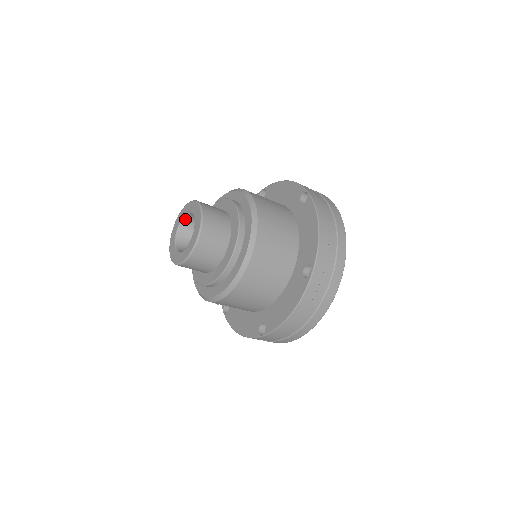
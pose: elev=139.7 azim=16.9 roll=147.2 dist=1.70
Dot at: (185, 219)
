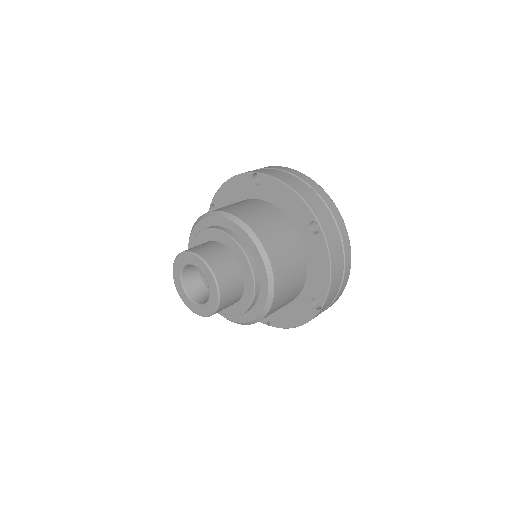
Dot at: (190, 265)
